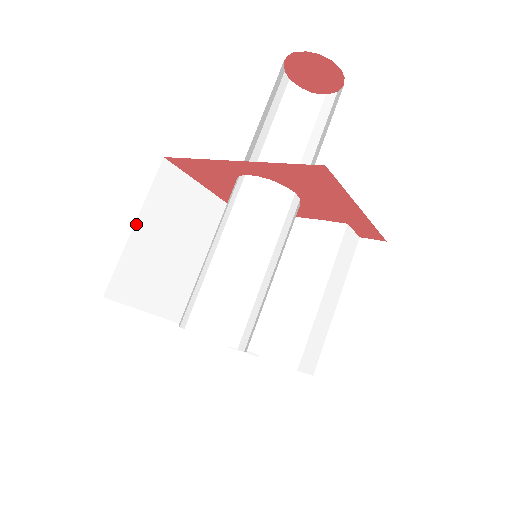
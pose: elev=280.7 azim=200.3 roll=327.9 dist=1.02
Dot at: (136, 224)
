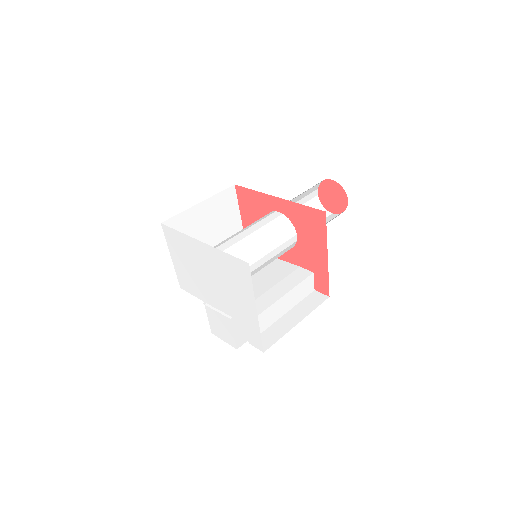
Dot at: (201, 203)
